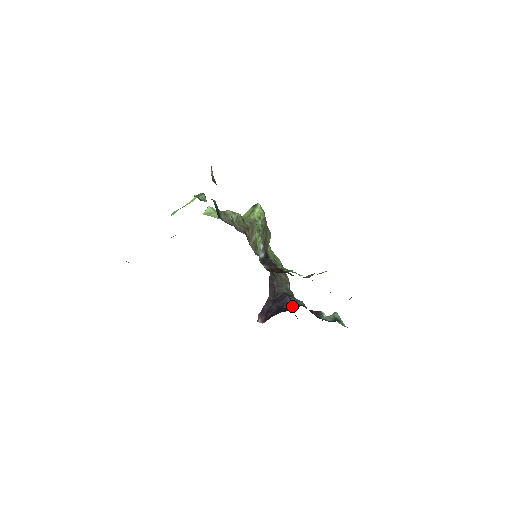
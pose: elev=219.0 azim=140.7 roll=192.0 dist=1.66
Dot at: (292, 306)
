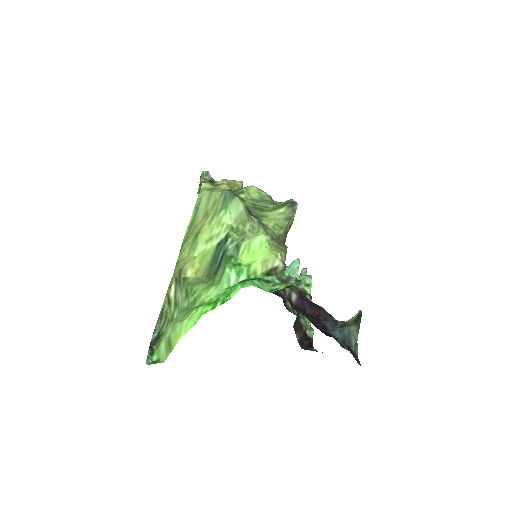
Dot at: occluded
